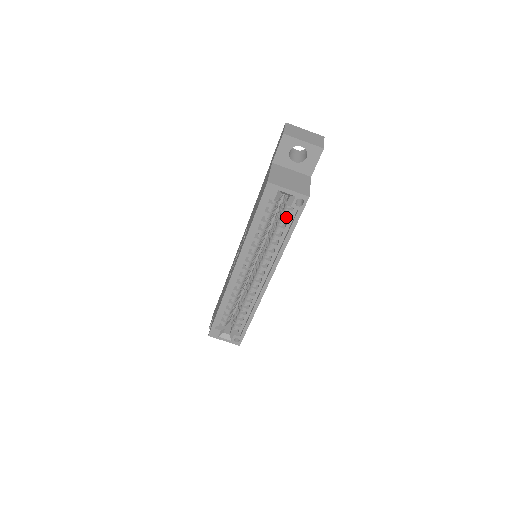
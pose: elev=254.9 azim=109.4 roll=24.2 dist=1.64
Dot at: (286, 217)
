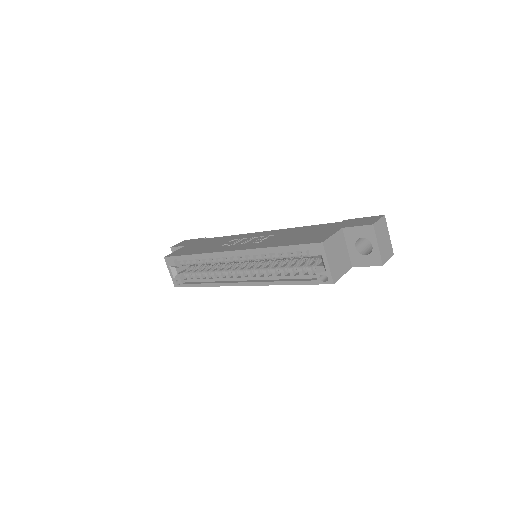
Dot at: (304, 271)
